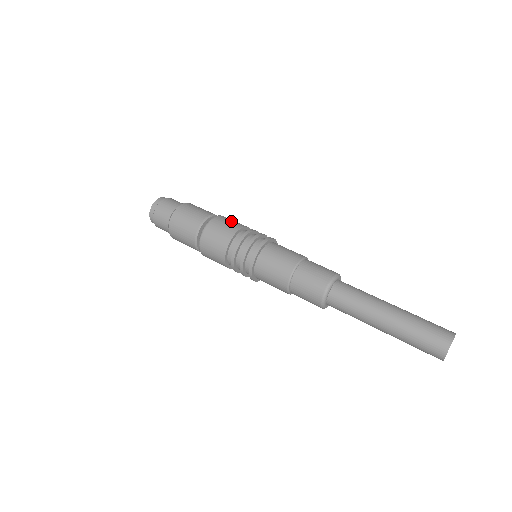
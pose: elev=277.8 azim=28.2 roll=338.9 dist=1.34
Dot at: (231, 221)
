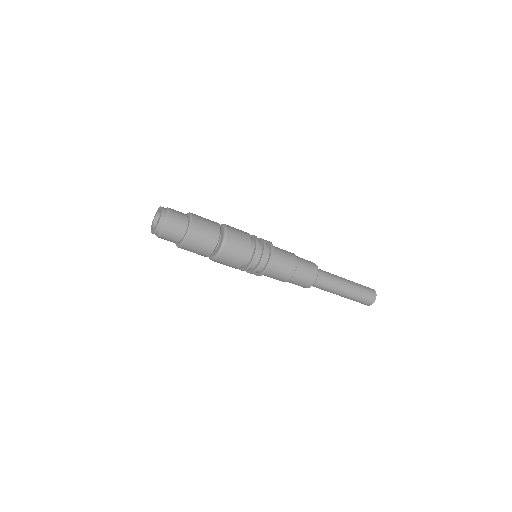
Dot at: (239, 232)
